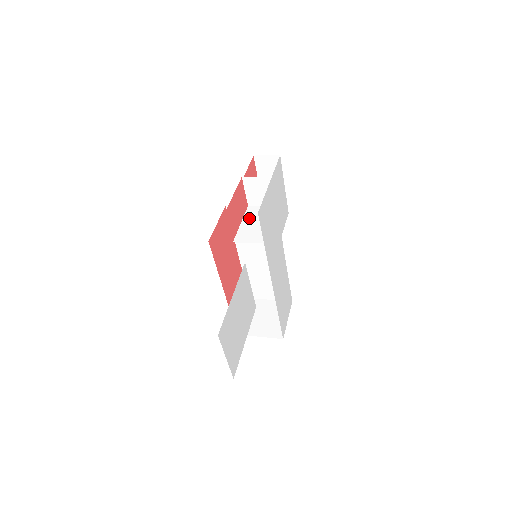
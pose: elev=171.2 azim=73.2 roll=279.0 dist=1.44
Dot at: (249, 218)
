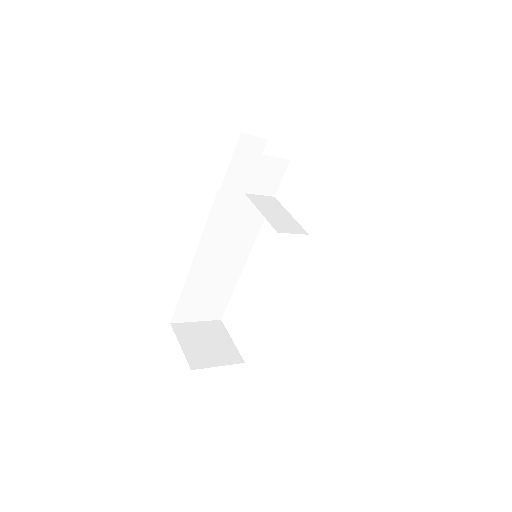
Dot at: (262, 207)
